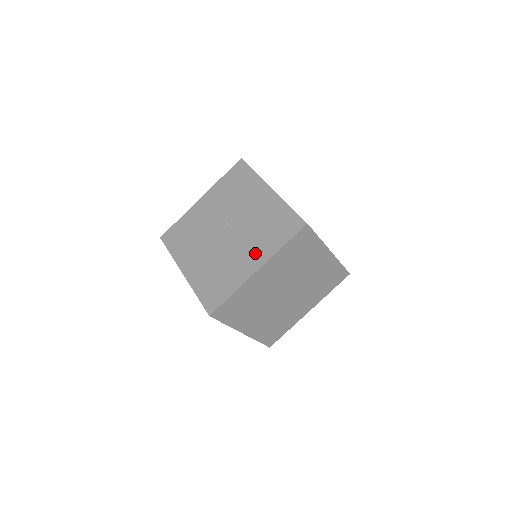
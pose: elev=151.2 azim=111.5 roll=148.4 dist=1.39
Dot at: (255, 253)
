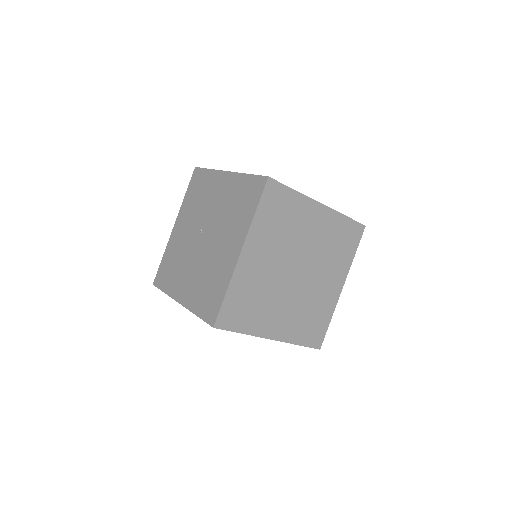
Dot at: (233, 238)
